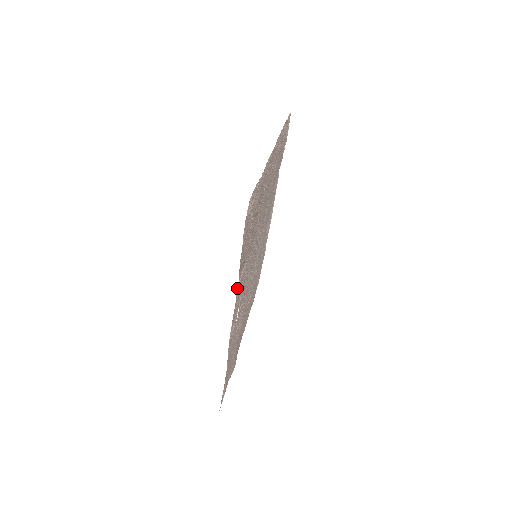
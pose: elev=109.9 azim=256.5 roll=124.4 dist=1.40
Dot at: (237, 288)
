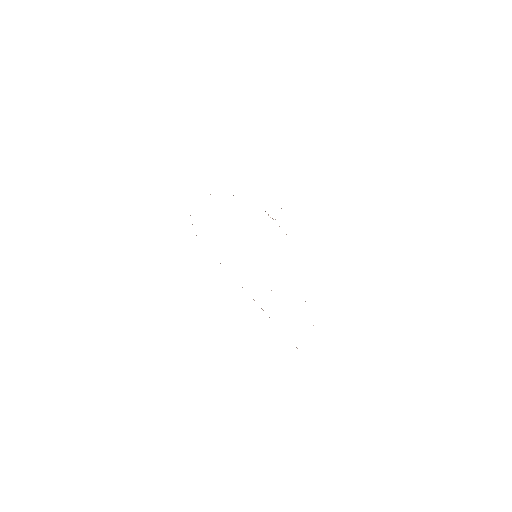
Dot at: occluded
